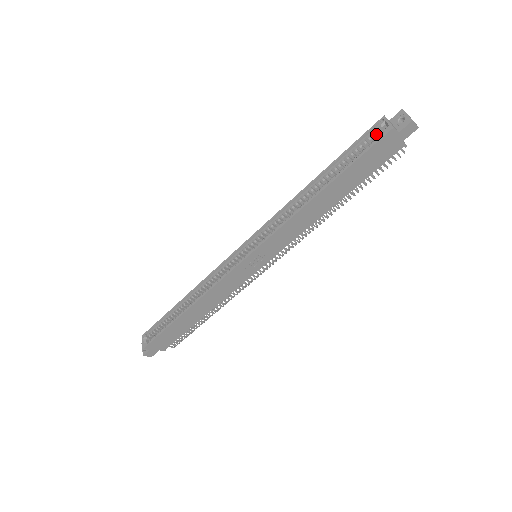
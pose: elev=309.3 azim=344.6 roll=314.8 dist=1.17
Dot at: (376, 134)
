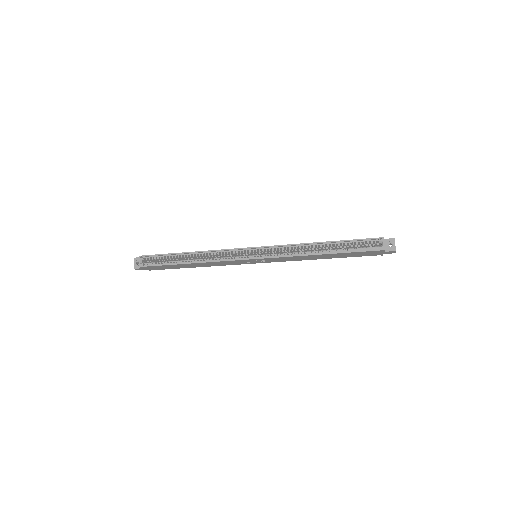
Dot at: (373, 242)
